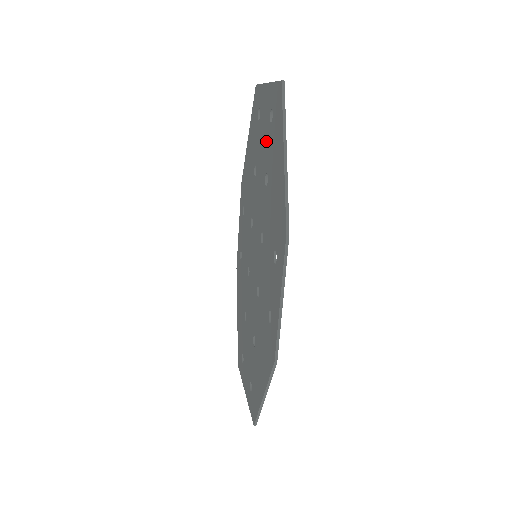
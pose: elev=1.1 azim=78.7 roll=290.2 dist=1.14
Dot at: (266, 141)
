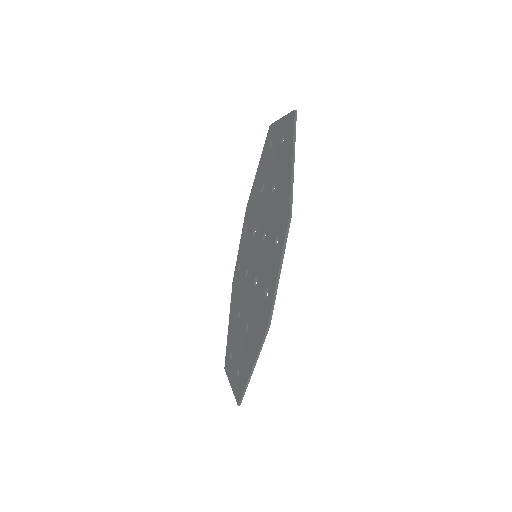
Dot at: (276, 159)
